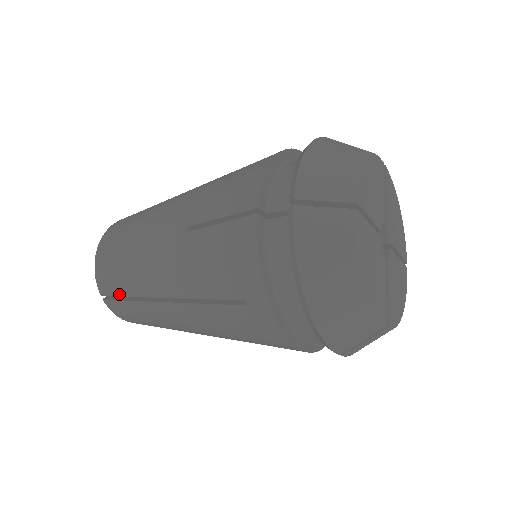
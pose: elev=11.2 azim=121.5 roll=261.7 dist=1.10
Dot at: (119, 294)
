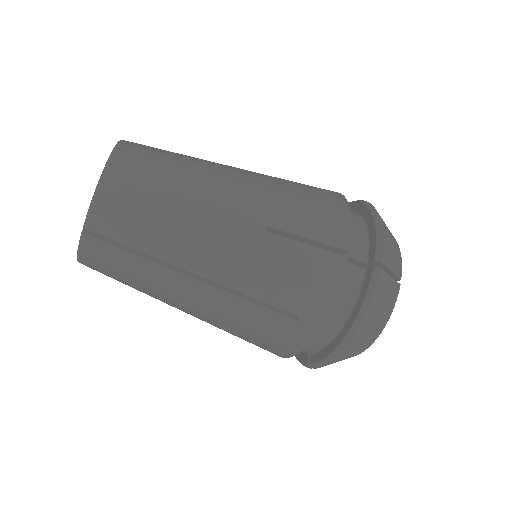
Dot at: (158, 150)
